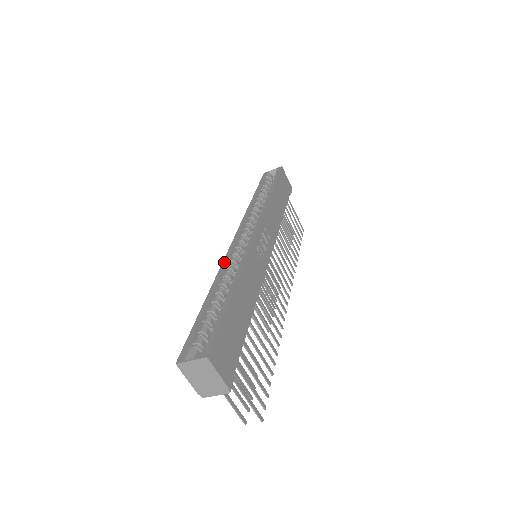
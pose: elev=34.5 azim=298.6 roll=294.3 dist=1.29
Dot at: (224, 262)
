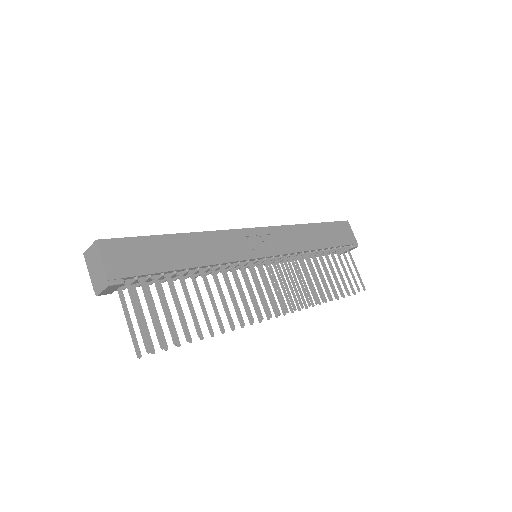
Dot at: occluded
